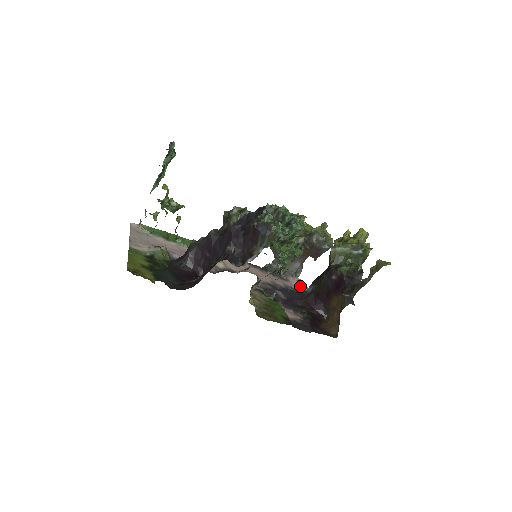
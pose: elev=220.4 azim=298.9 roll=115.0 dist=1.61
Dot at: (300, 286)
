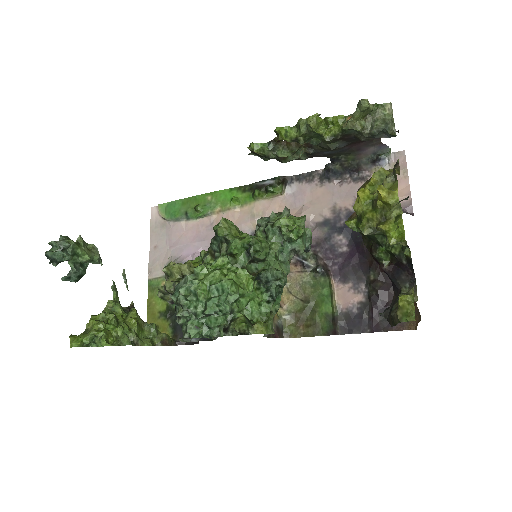
Dot at: occluded
